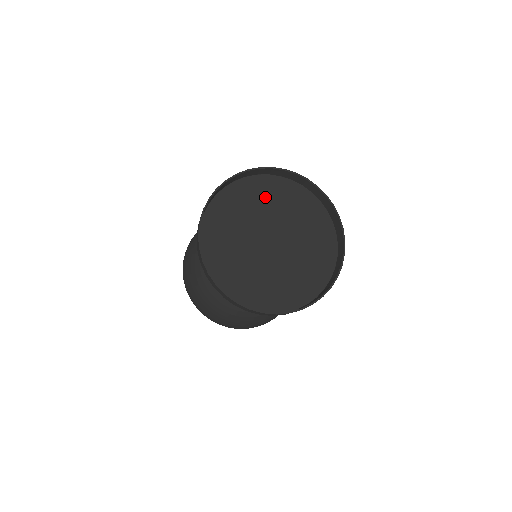
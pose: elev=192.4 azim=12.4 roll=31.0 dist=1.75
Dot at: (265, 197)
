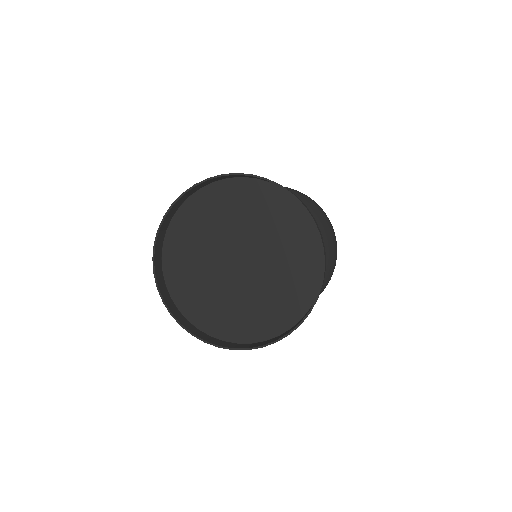
Dot at: (218, 211)
